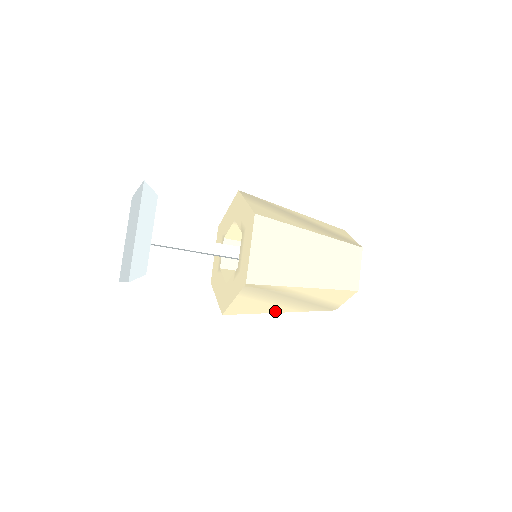
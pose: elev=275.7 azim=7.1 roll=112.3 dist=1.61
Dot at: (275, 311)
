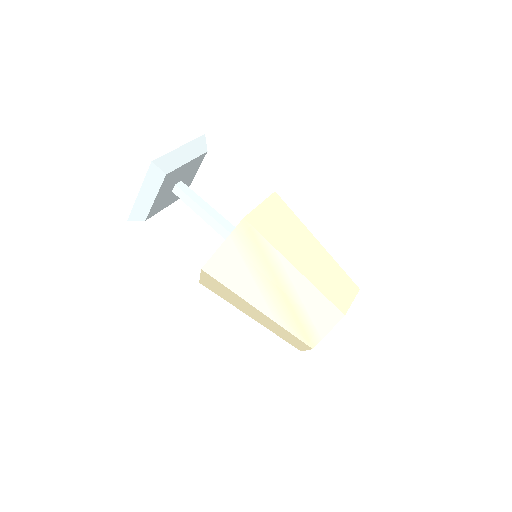
Dot at: (252, 301)
